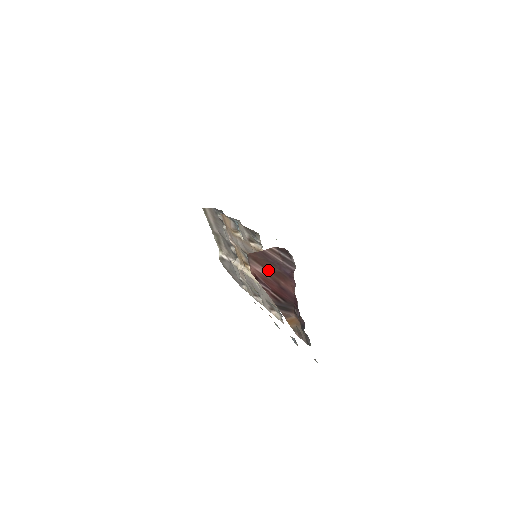
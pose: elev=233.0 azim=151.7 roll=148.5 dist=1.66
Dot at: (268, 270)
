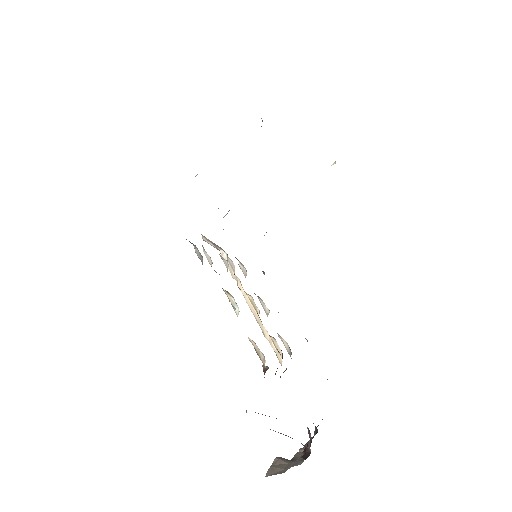
Dot at: occluded
